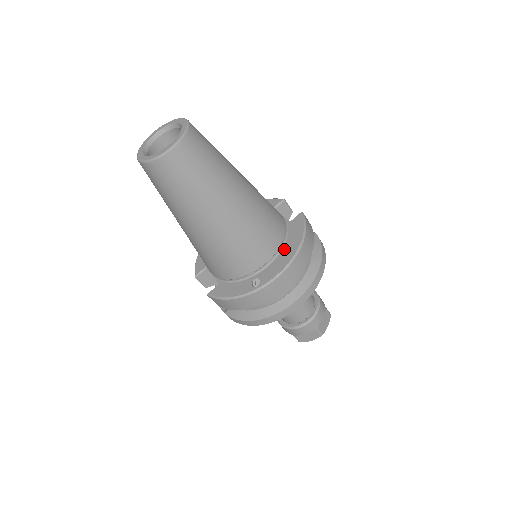
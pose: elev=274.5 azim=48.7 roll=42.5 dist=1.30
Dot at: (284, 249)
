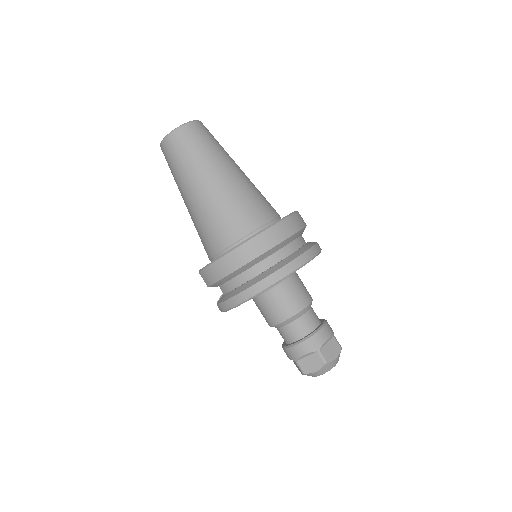
Dot at: occluded
